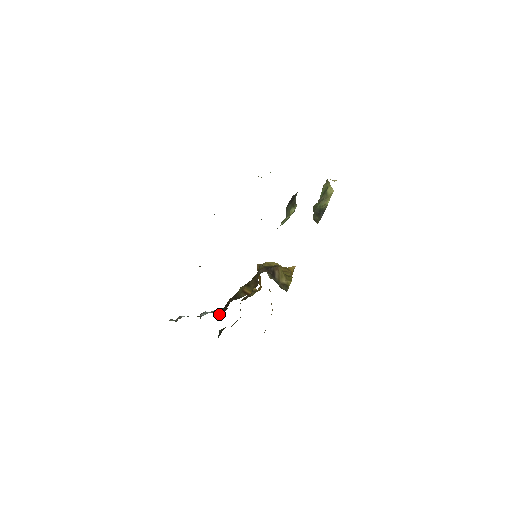
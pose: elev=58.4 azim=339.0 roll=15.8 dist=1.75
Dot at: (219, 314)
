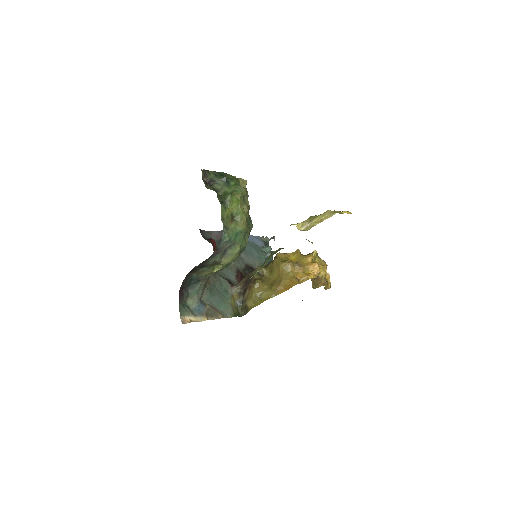
Dot at: occluded
